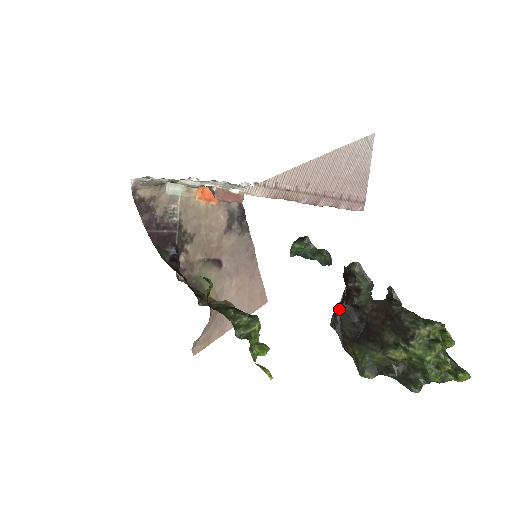
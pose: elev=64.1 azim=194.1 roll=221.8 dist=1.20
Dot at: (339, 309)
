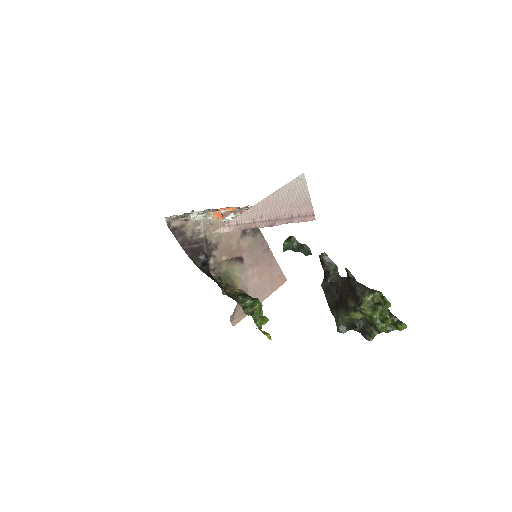
Dot at: (322, 285)
